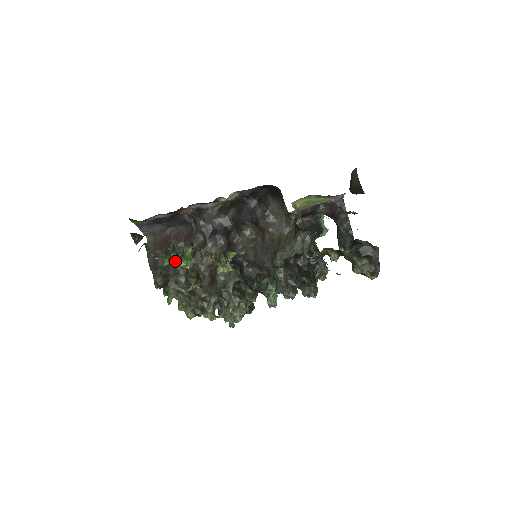
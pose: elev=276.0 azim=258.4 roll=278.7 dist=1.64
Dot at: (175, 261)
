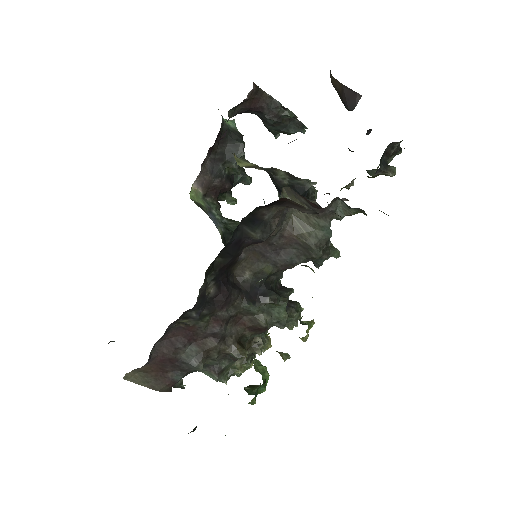
Dot at: (262, 389)
